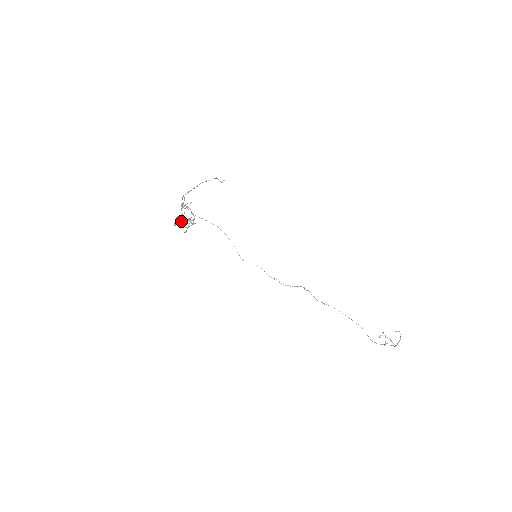
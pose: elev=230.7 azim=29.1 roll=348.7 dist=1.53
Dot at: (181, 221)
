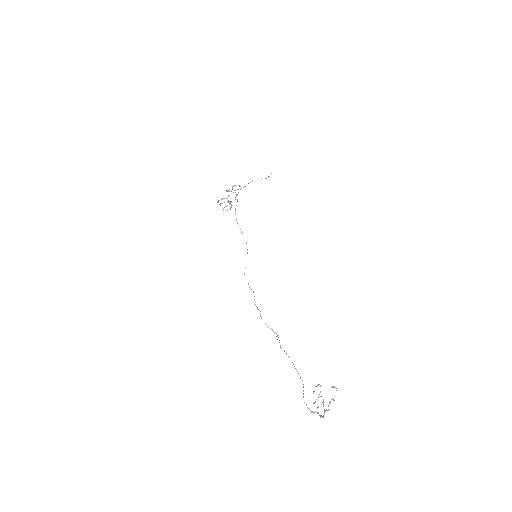
Dot at: occluded
